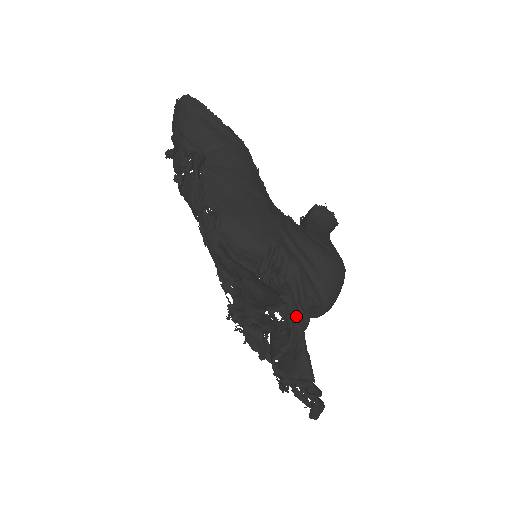
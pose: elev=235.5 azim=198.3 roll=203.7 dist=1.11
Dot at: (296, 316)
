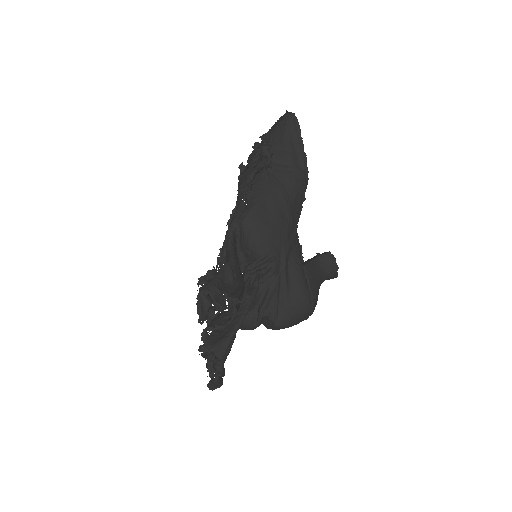
Dot at: (243, 313)
